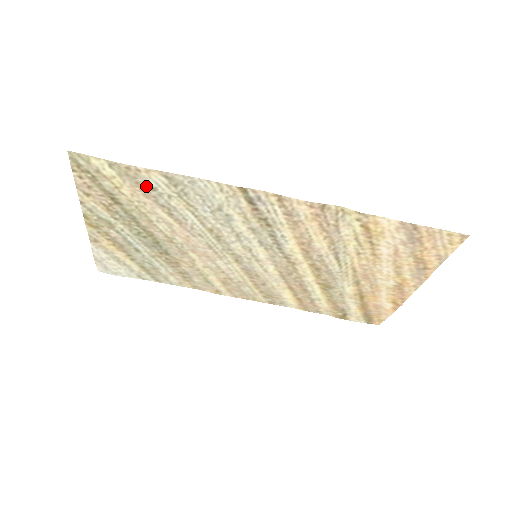
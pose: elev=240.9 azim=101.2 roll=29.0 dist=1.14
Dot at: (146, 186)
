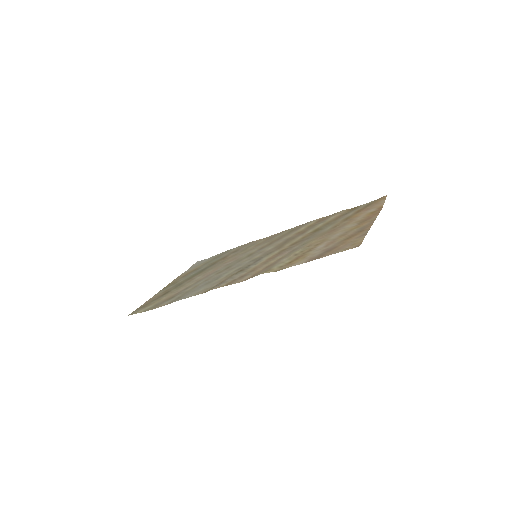
Dot at: (169, 299)
